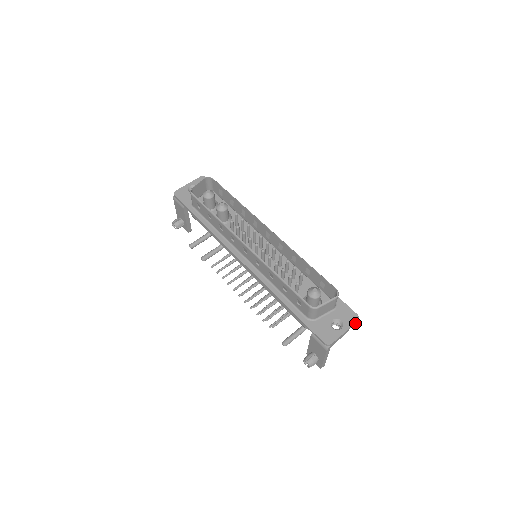
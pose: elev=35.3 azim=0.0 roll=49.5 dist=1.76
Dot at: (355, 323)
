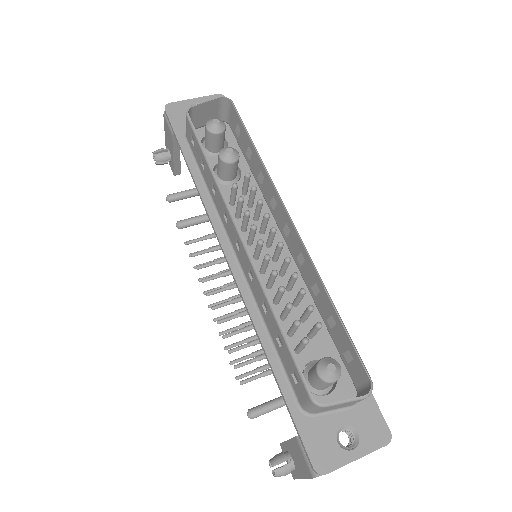
Dot at: (381, 447)
